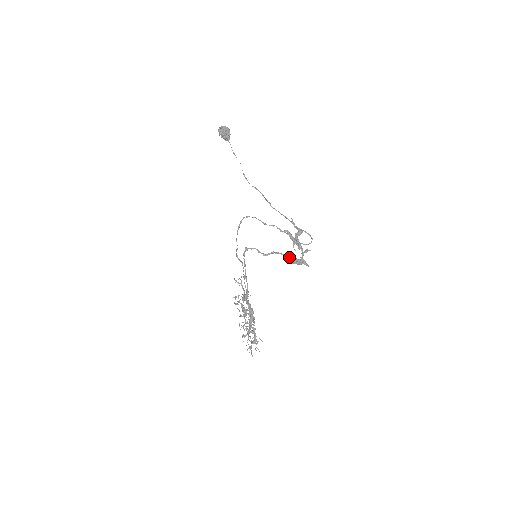
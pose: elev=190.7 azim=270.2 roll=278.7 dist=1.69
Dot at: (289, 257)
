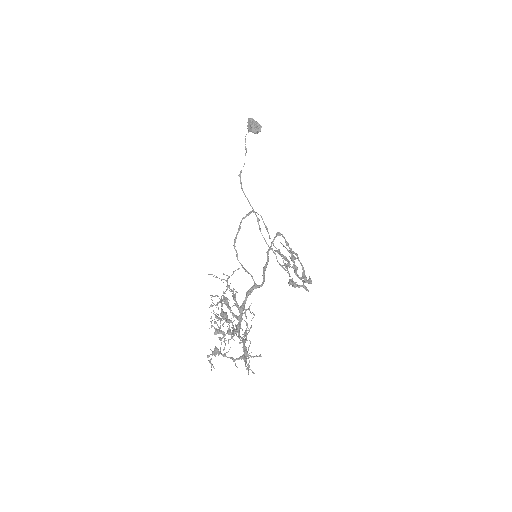
Dot at: occluded
